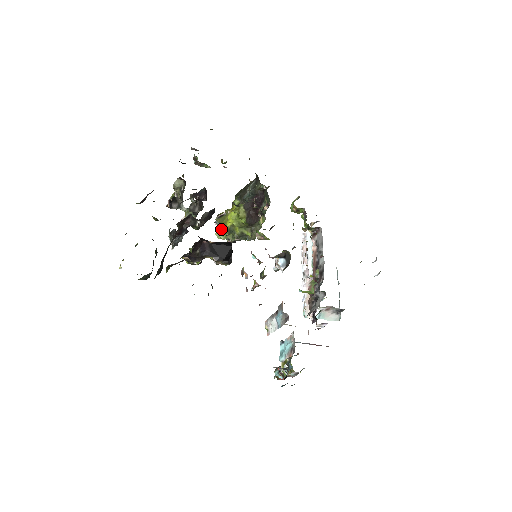
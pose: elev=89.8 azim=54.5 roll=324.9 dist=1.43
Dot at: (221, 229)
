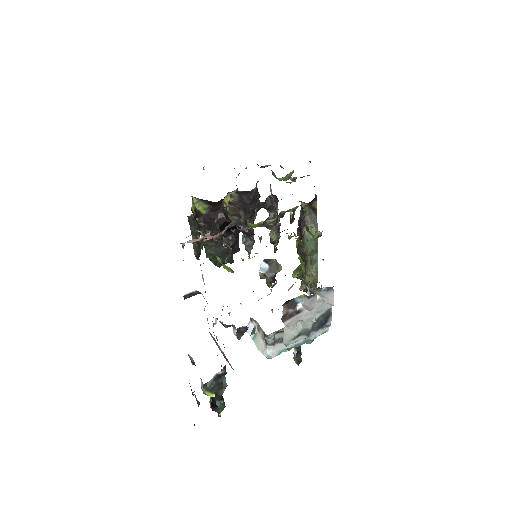
Dot at: (298, 268)
